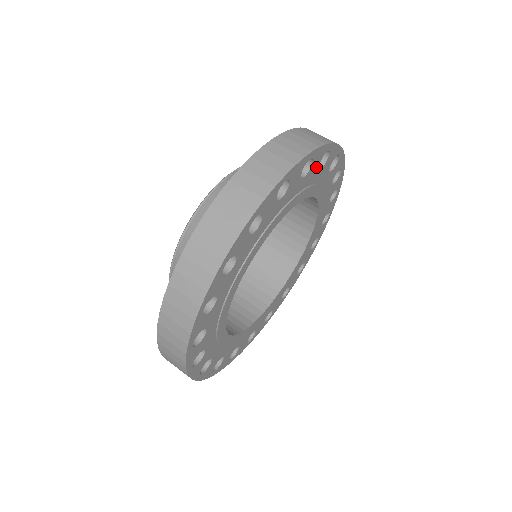
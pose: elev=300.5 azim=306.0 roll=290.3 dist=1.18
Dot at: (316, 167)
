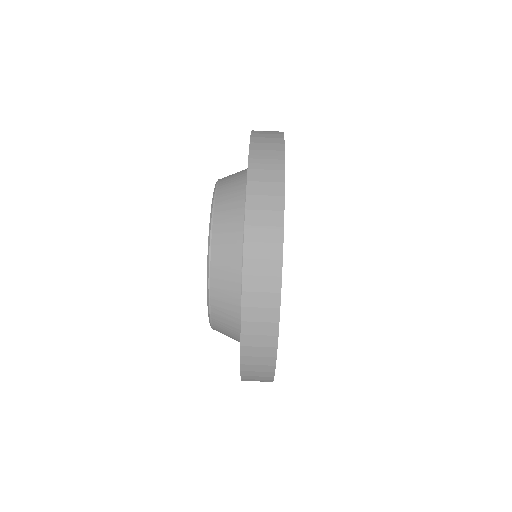
Dot at: occluded
